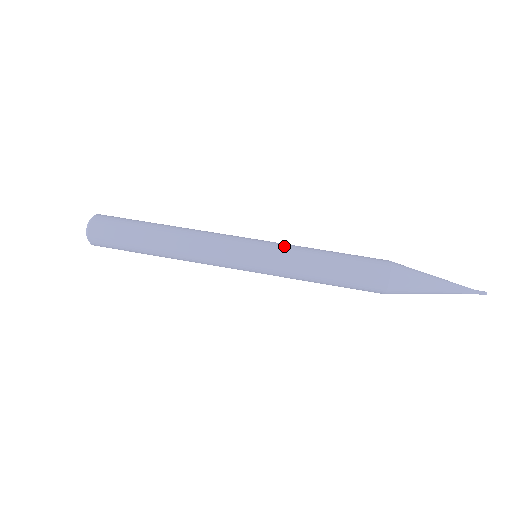
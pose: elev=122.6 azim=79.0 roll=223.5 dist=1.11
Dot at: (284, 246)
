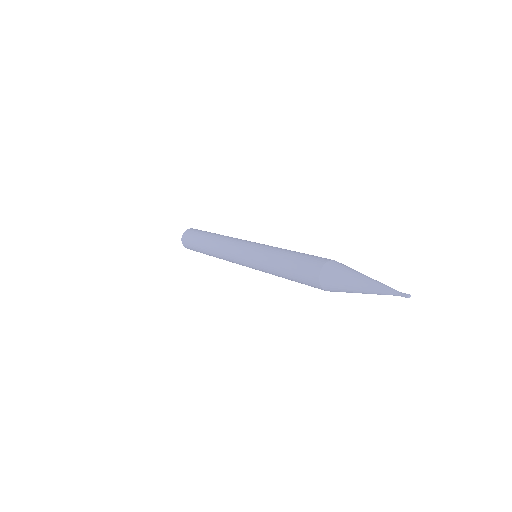
Dot at: (263, 249)
